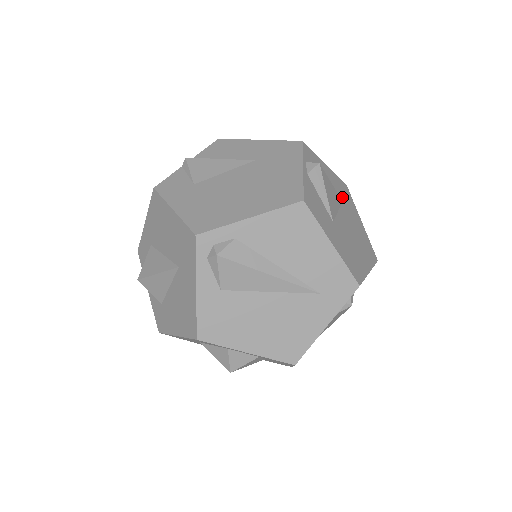
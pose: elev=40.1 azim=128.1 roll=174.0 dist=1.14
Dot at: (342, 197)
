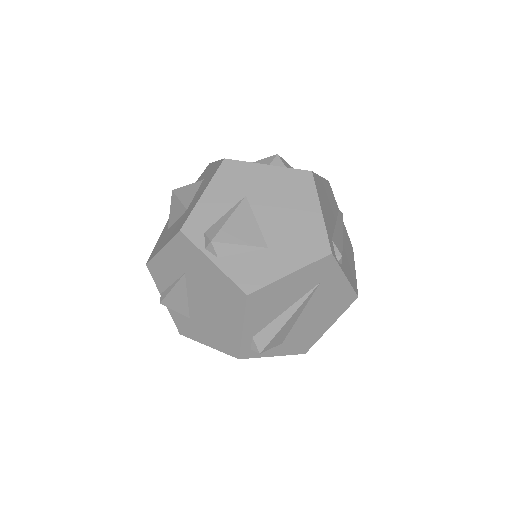
Dot at: (240, 190)
